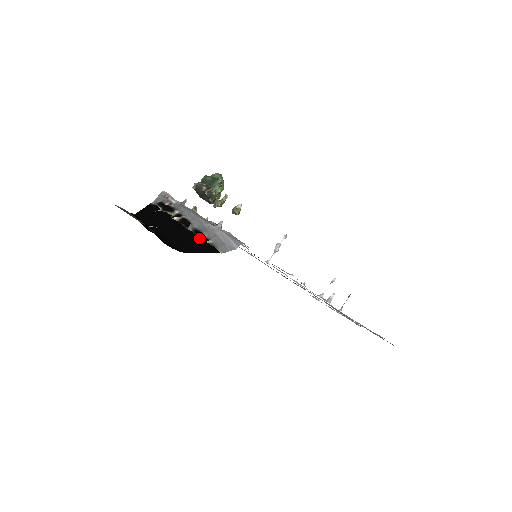
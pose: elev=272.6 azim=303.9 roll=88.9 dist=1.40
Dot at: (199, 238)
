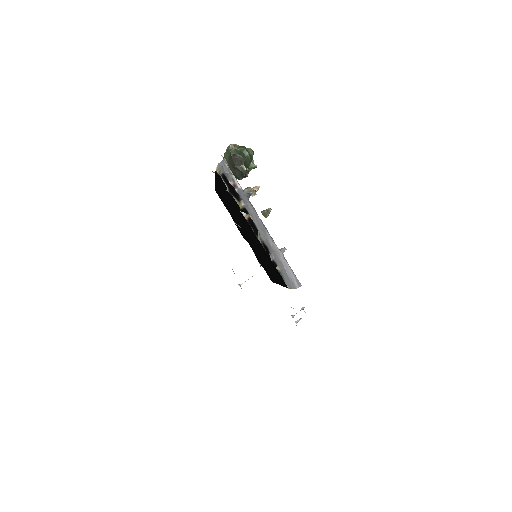
Dot at: (270, 259)
